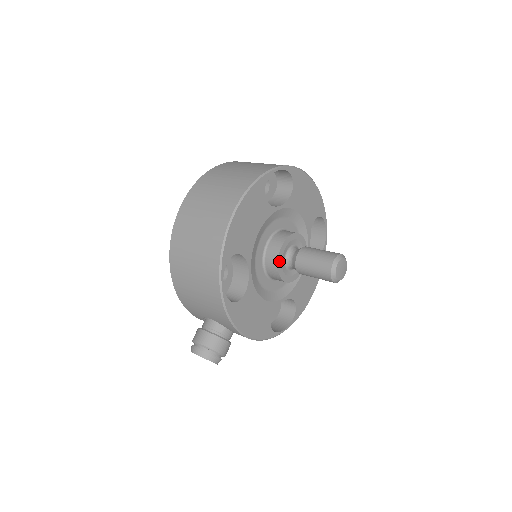
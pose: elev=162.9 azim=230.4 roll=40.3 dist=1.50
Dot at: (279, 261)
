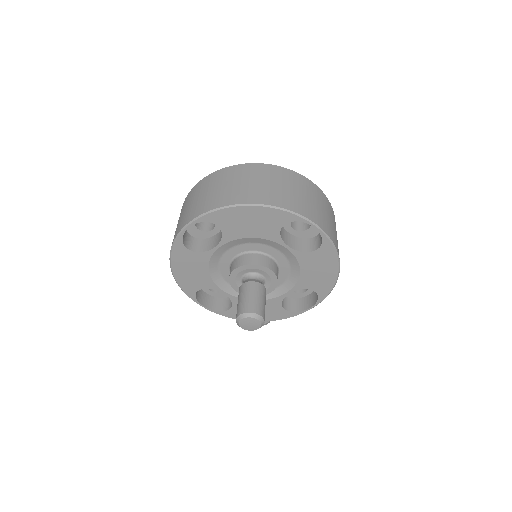
Dot at: (236, 289)
